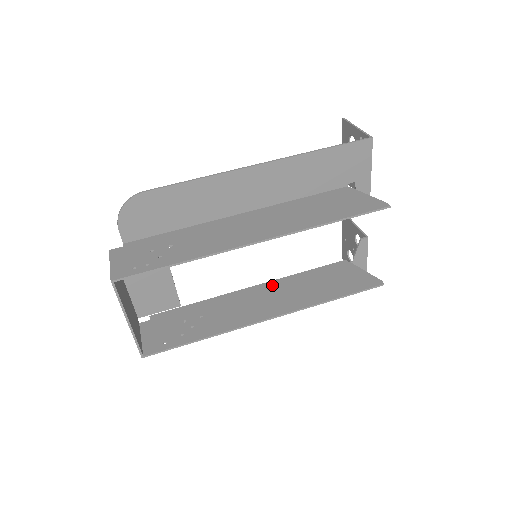
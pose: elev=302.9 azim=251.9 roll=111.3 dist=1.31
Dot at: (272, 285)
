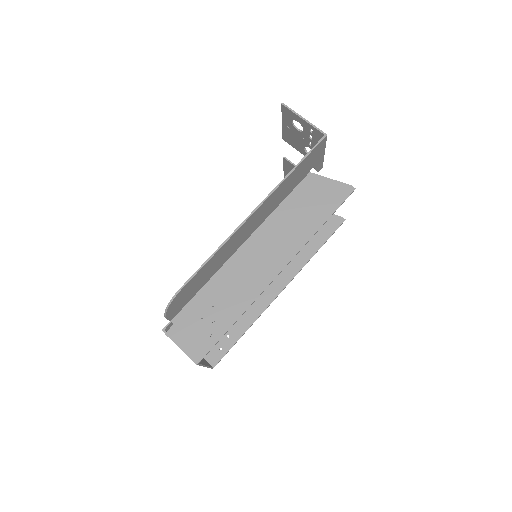
Dot at: occluded
